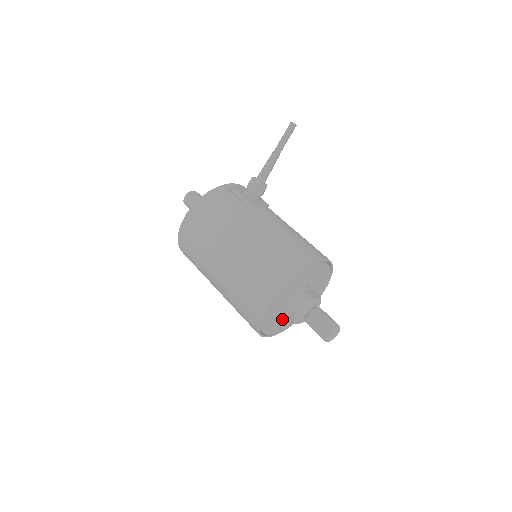
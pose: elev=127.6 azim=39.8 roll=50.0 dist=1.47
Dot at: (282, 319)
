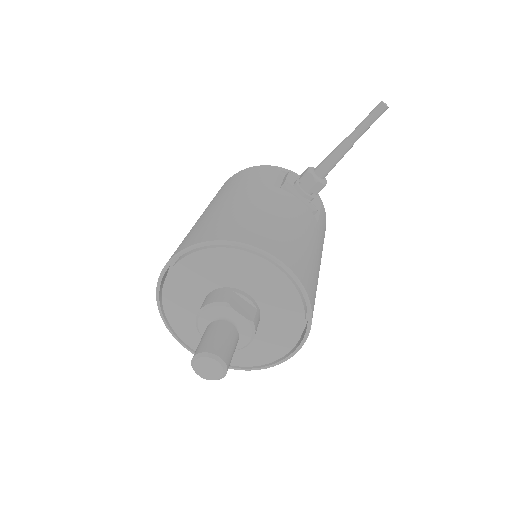
Dot at: occluded
